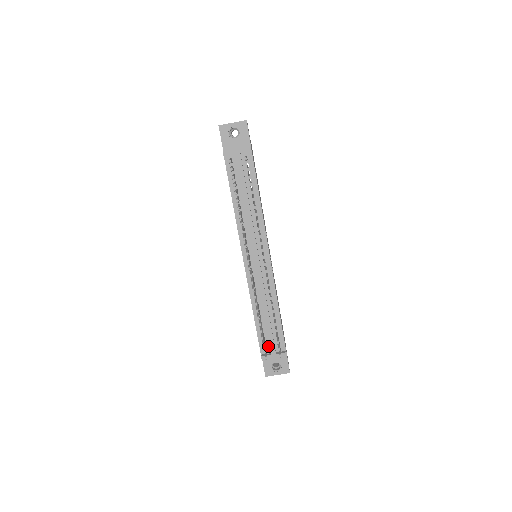
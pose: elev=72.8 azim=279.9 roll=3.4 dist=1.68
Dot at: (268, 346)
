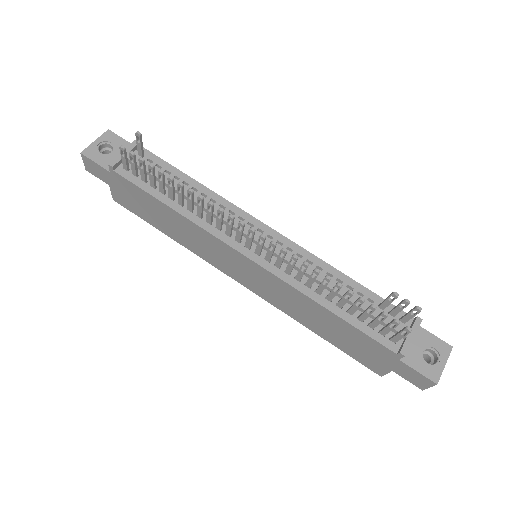
Dot at: (390, 334)
